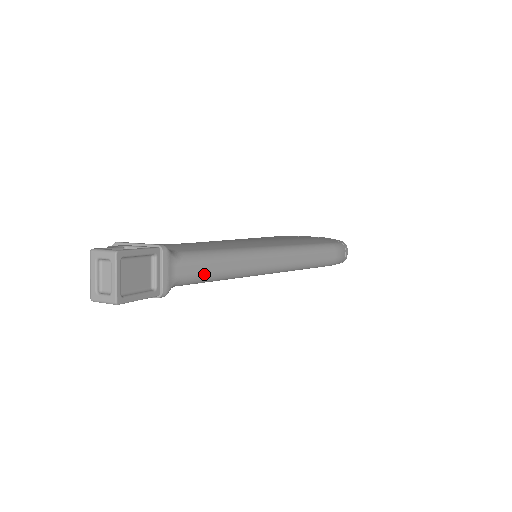
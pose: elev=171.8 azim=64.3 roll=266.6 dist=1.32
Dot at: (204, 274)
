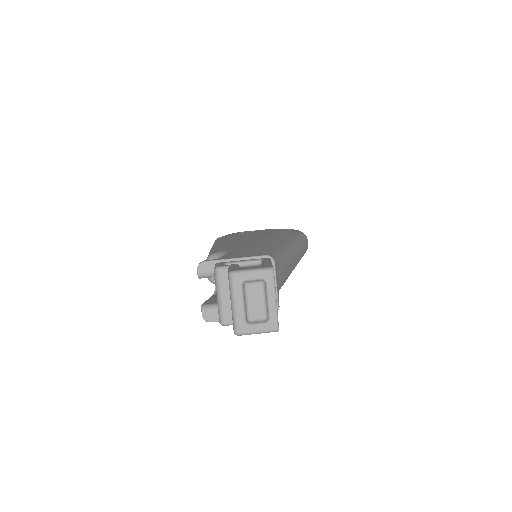
Dot at: (284, 281)
